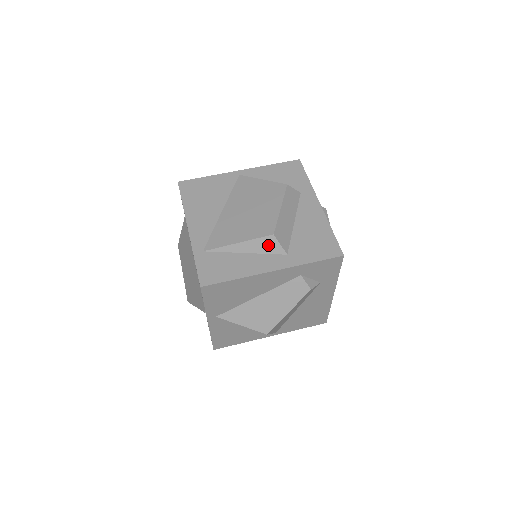
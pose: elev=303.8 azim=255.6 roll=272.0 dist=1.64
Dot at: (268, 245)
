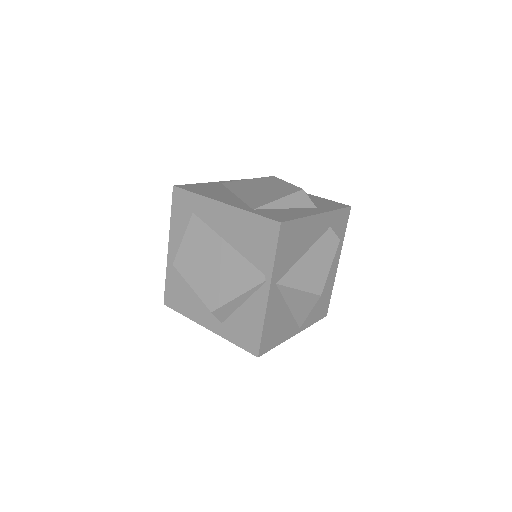
Dot at: (301, 199)
